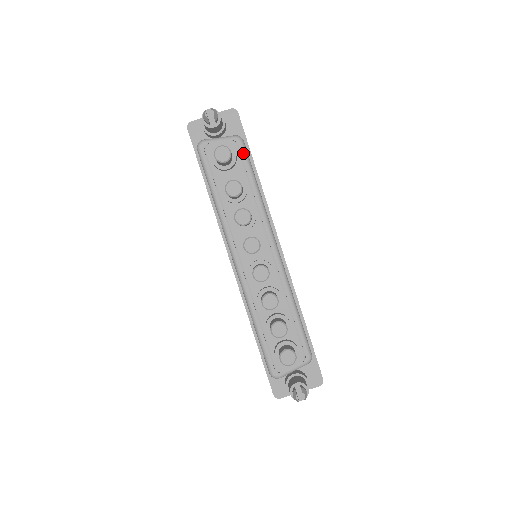
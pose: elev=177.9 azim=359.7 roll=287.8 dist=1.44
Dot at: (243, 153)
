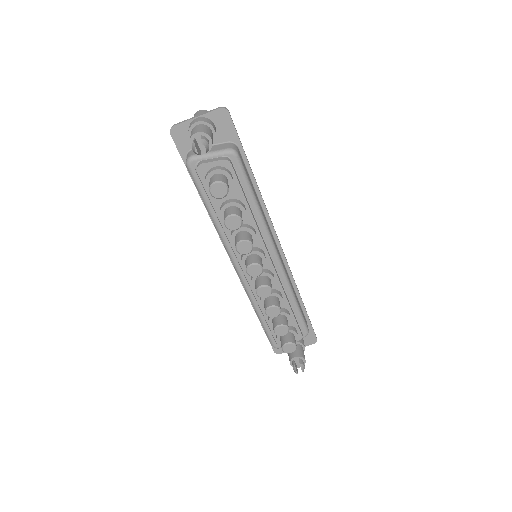
Dot at: (239, 169)
